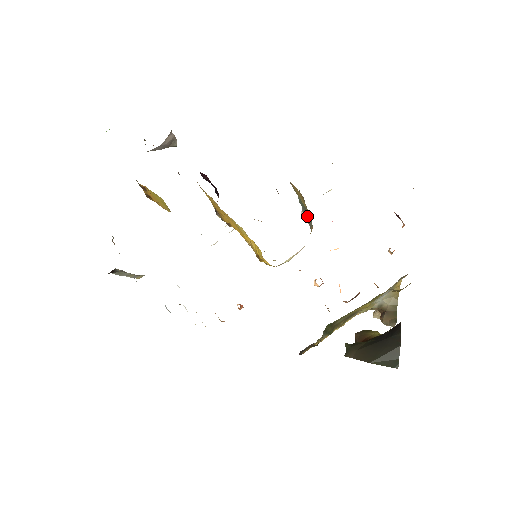
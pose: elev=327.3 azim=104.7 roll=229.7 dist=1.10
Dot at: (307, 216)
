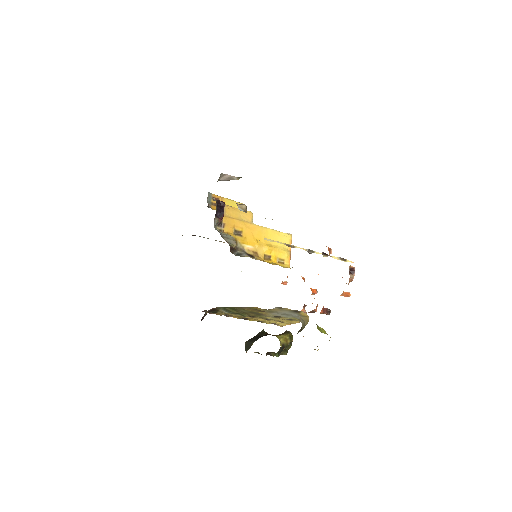
Dot at: occluded
